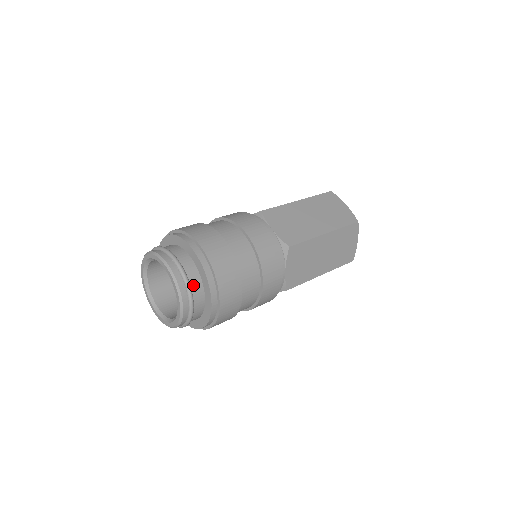
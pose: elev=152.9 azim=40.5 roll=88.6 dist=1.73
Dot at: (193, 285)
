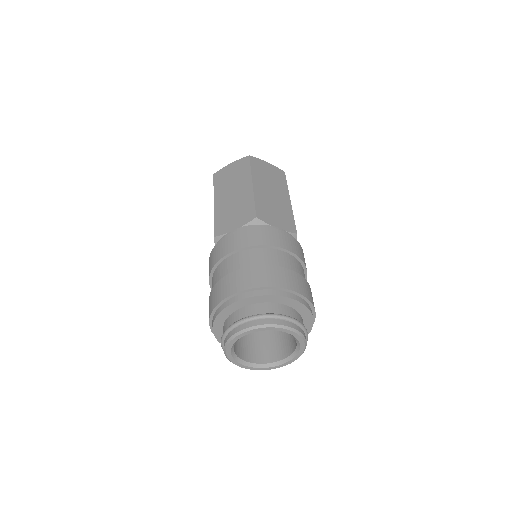
Dot at: occluded
